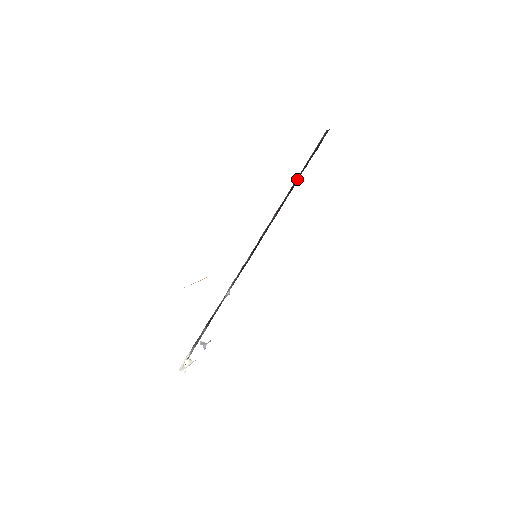
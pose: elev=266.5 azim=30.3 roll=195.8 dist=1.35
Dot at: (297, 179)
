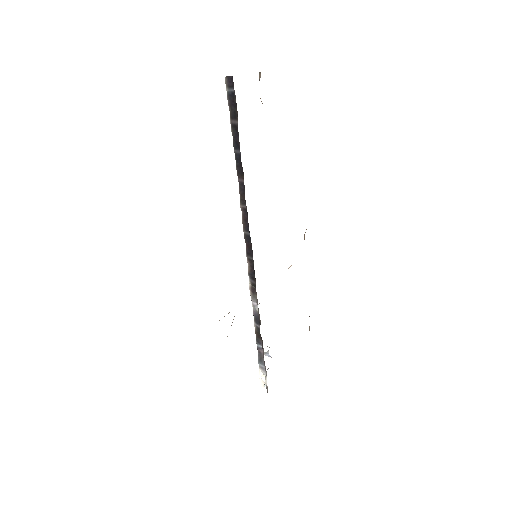
Dot at: (238, 155)
